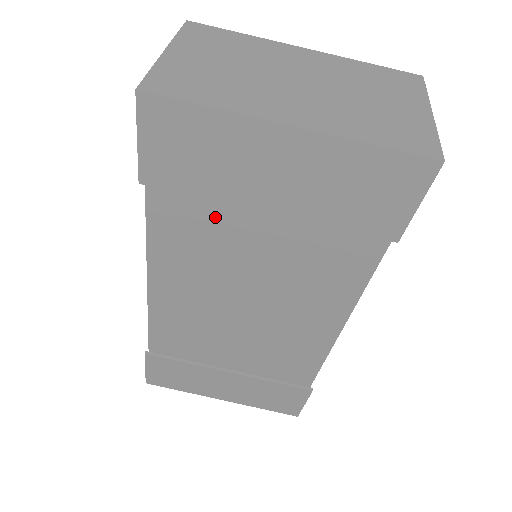
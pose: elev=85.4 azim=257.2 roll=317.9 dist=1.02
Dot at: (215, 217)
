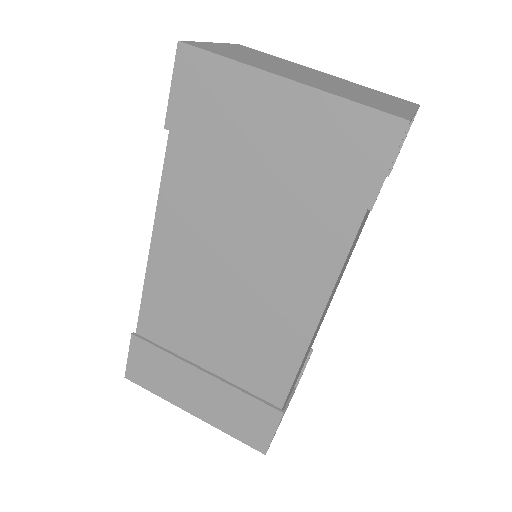
Dot at: (218, 170)
